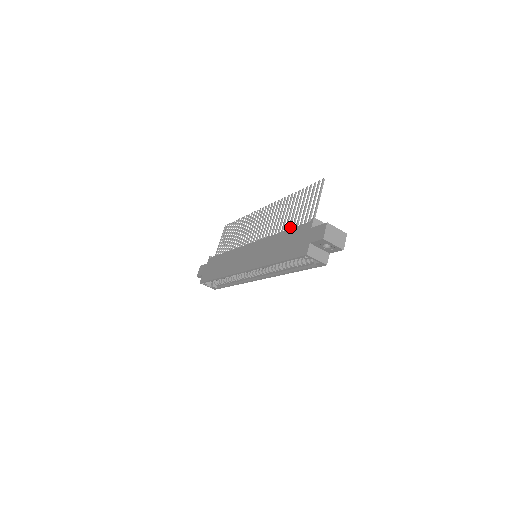
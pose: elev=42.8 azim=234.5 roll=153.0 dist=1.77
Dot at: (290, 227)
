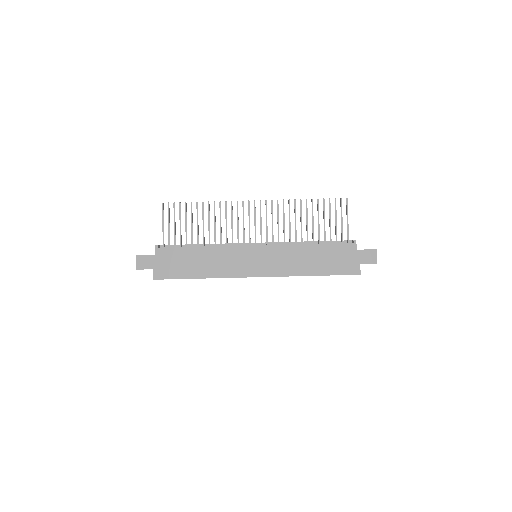
Dot at: occluded
